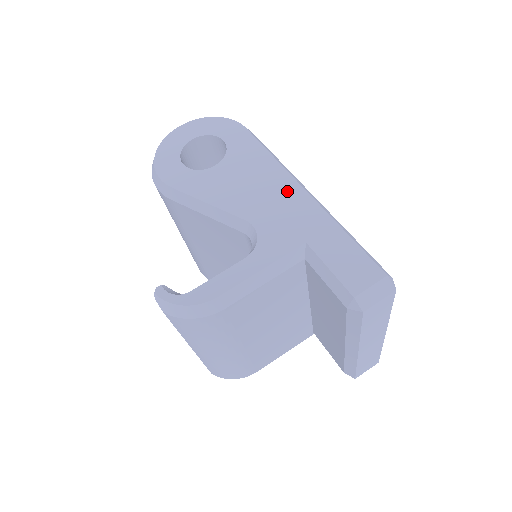
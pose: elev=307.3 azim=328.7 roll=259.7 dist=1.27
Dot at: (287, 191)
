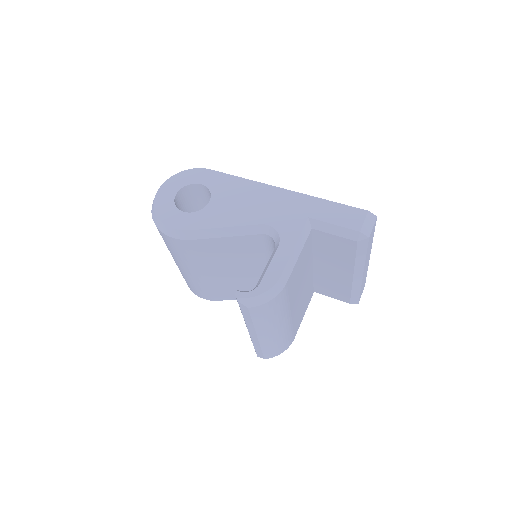
Dot at: (272, 194)
